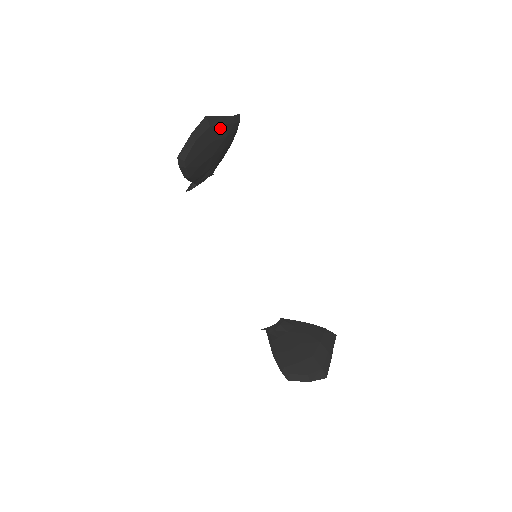
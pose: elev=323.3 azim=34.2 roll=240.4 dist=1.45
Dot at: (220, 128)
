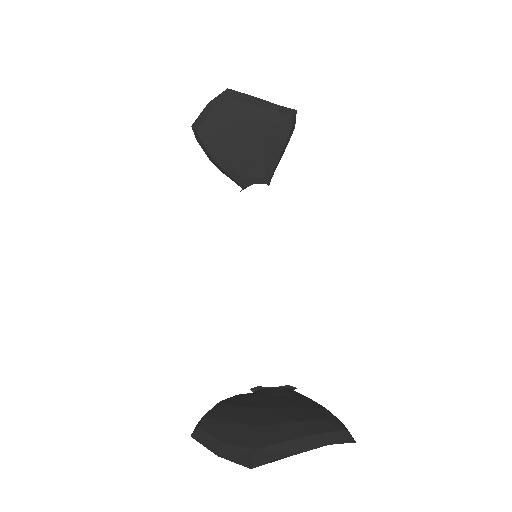
Dot at: (250, 107)
